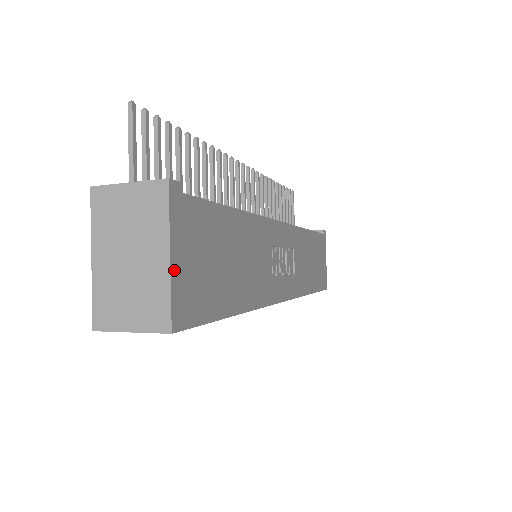
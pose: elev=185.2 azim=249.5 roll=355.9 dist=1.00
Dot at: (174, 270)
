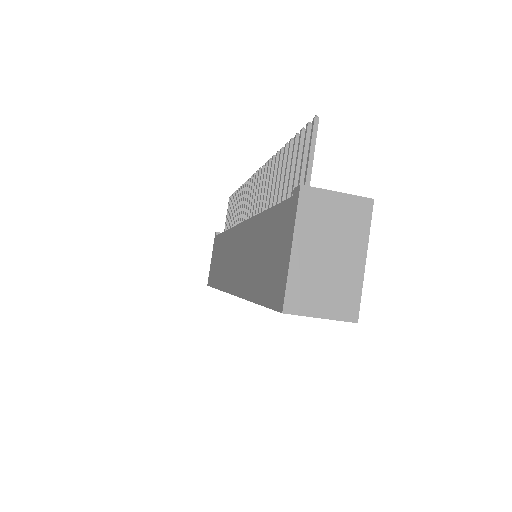
Dot at: (362, 272)
